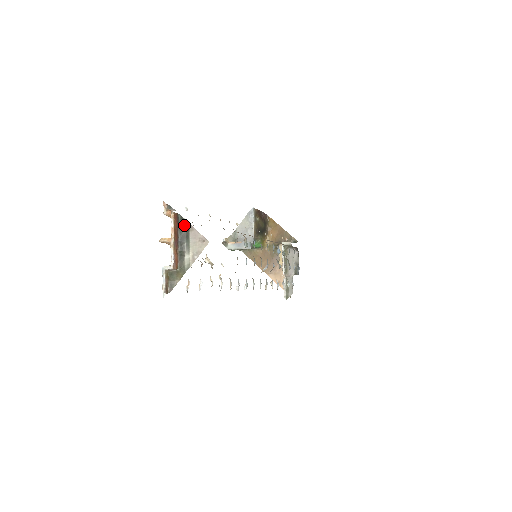
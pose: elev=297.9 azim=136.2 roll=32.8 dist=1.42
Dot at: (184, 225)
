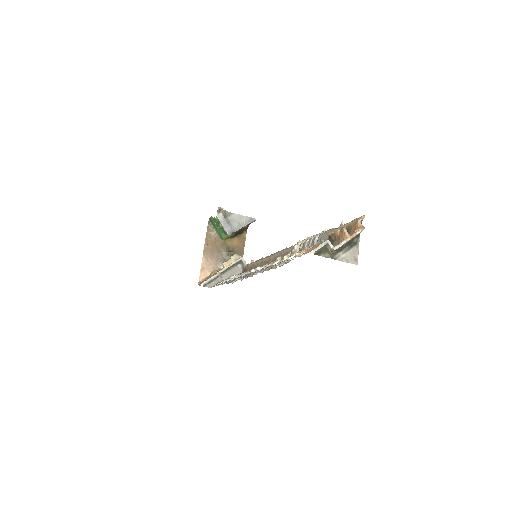
Dot at: (357, 239)
